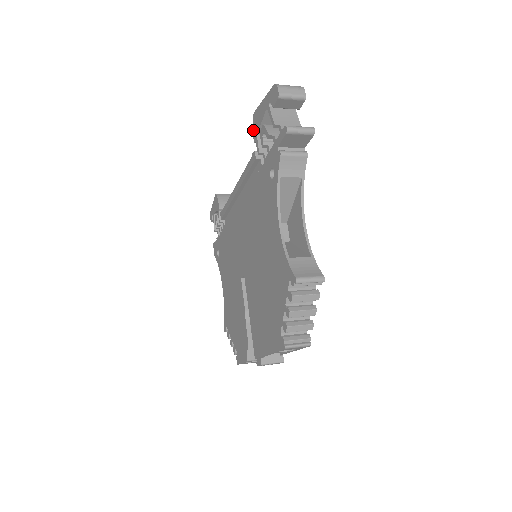
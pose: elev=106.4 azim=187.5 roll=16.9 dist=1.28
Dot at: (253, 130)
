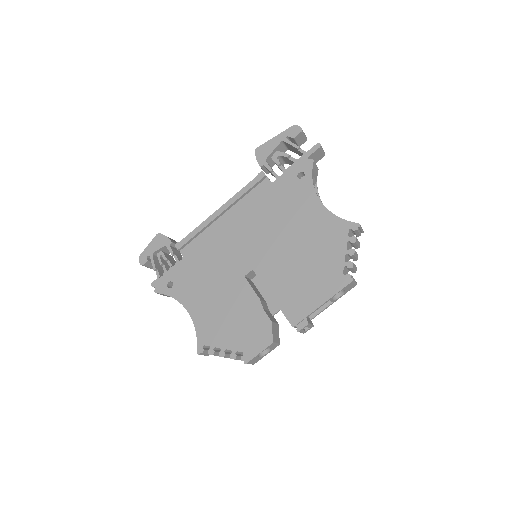
Dot at: (257, 159)
